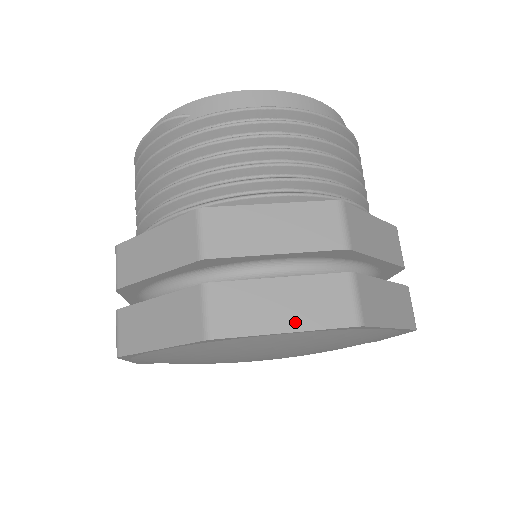
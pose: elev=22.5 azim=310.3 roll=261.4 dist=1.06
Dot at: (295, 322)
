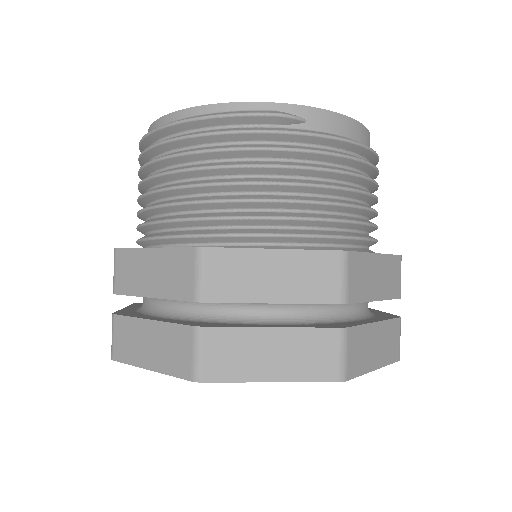
Dot at: (380, 360)
